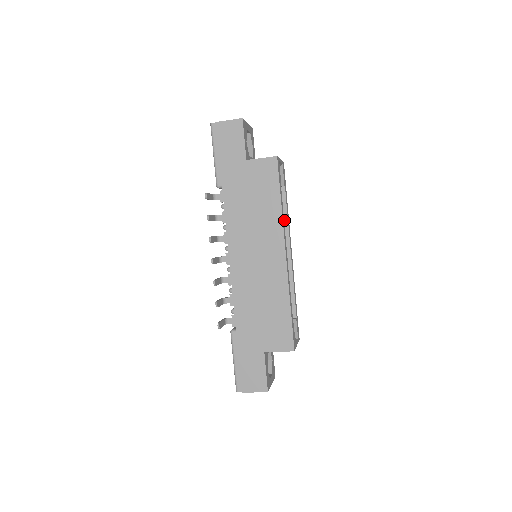
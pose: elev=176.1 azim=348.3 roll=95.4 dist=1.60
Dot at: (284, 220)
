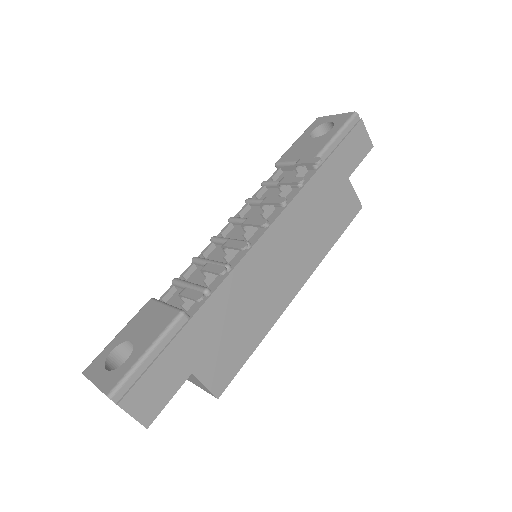
Dot at: occluded
